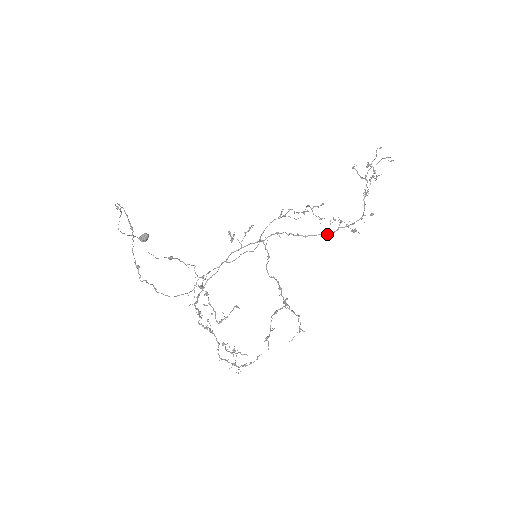
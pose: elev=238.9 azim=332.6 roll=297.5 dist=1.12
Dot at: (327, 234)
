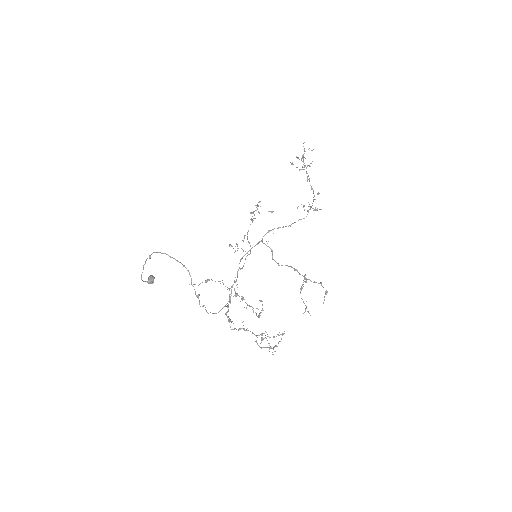
Dot at: (303, 218)
